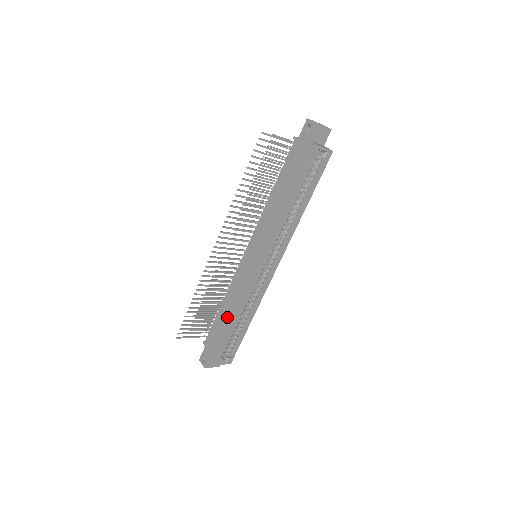
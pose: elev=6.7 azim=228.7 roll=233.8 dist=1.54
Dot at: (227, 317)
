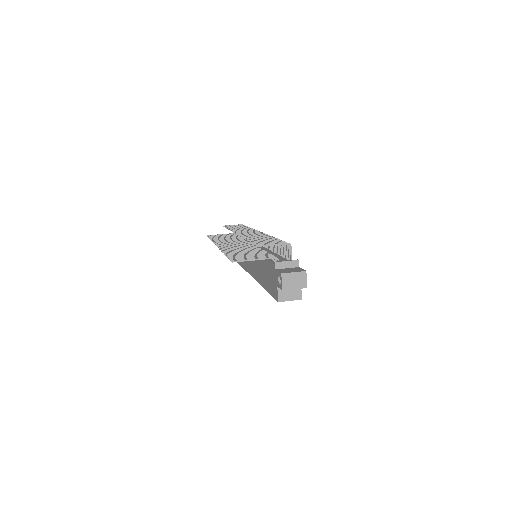
Dot at: occluded
